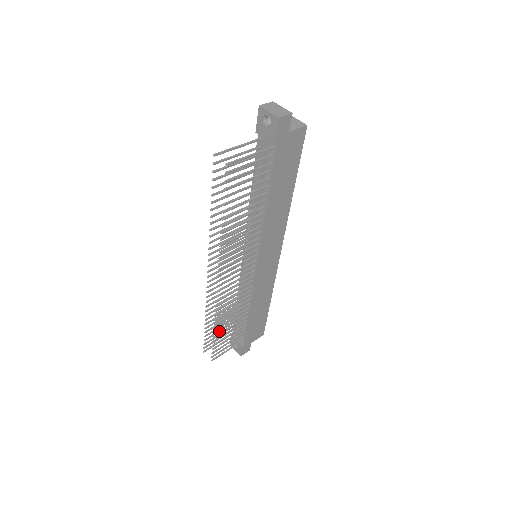
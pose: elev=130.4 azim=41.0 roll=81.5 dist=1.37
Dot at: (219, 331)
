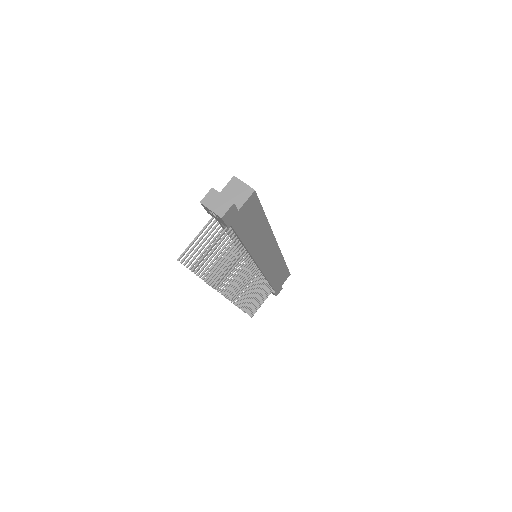
Dot at: occluded
